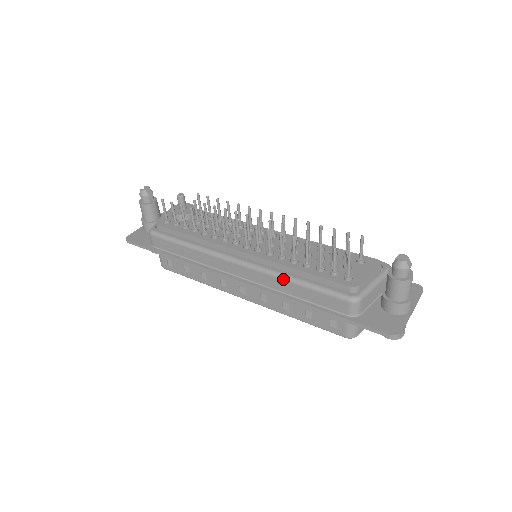
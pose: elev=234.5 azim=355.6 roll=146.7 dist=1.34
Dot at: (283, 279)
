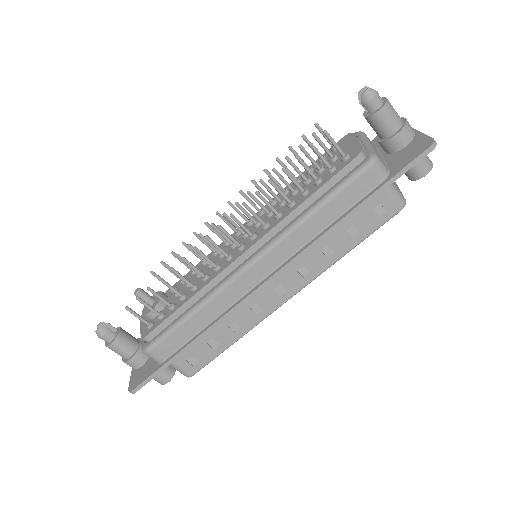
Dot at: (302, 223)
